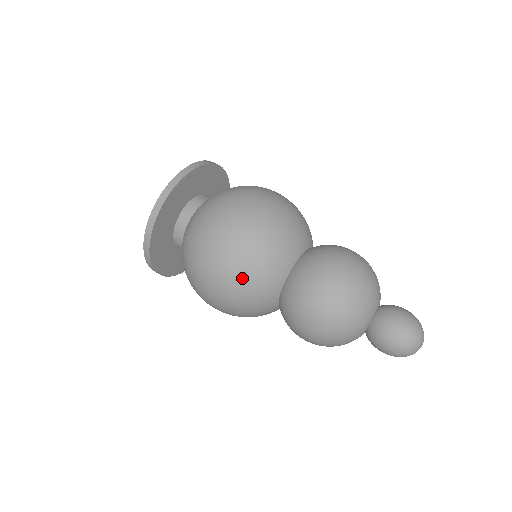
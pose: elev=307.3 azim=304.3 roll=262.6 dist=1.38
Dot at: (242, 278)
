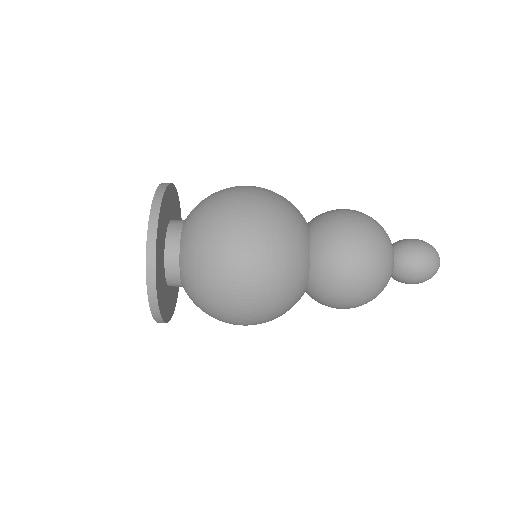
Dot at: (276, 305)
